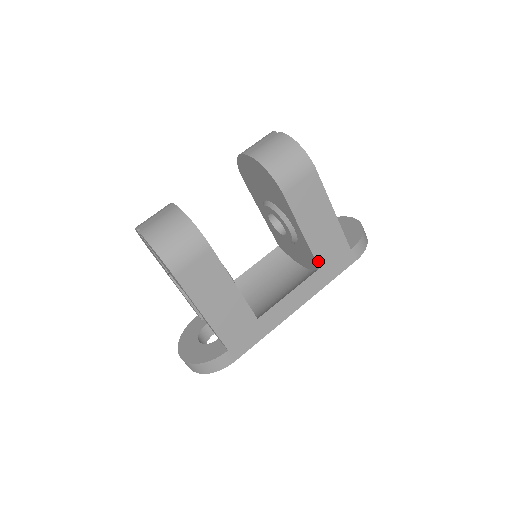
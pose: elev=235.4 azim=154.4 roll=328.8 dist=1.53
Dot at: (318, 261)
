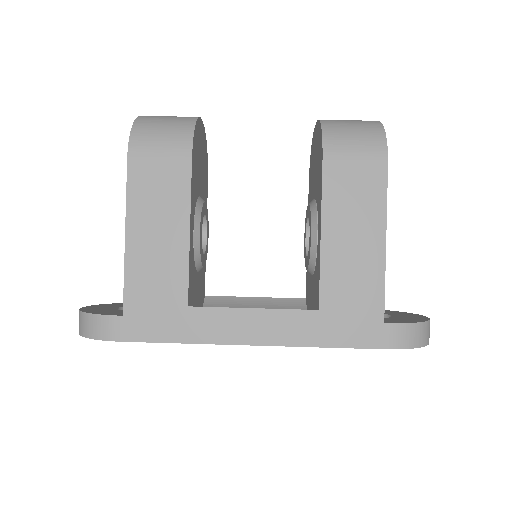
Dot at: (322, 297)
